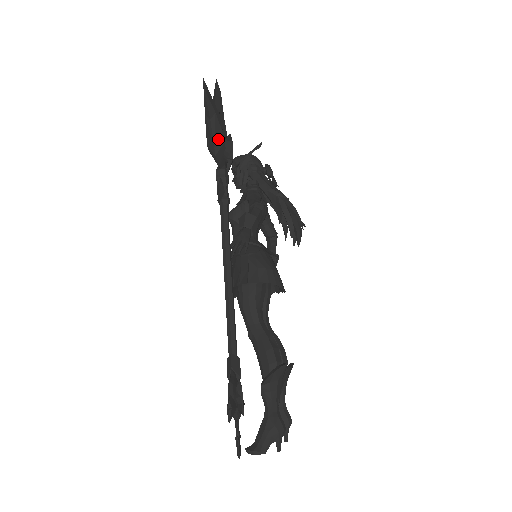
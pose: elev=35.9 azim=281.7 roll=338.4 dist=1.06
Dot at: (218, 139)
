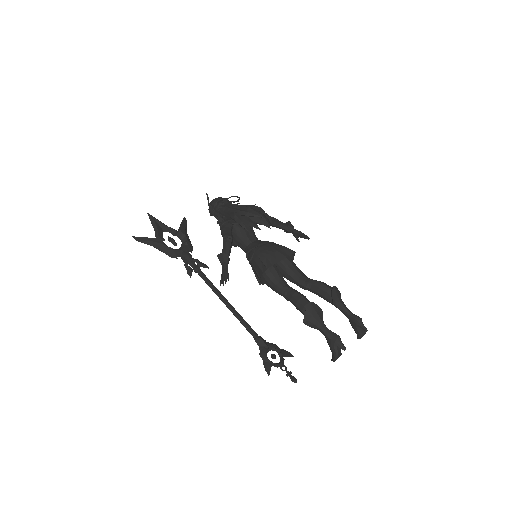
Dot at: (165, 249)
